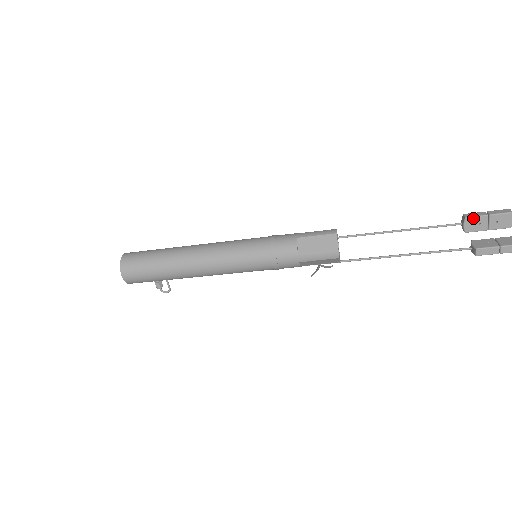
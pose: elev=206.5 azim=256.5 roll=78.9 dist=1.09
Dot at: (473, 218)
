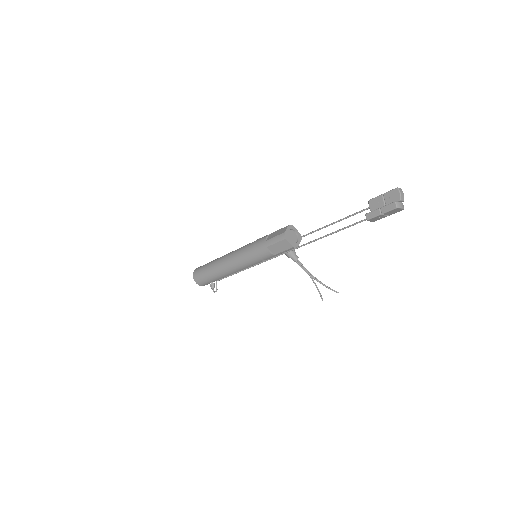
Dot at: (373, 199)
